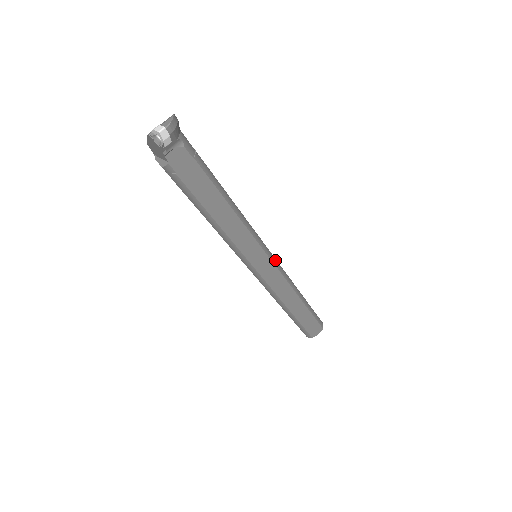
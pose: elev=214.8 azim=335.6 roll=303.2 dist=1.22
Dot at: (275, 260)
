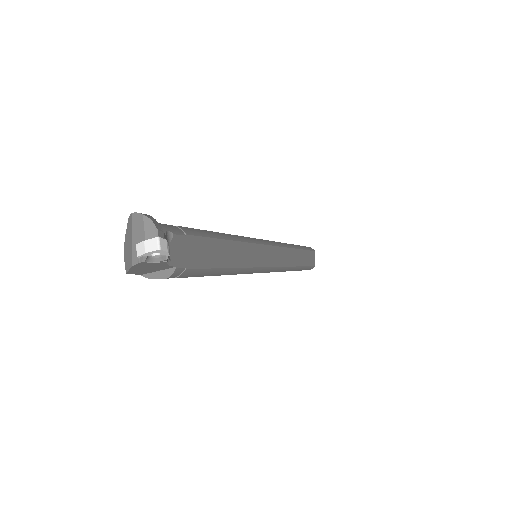
Dot at: (270, 242)
